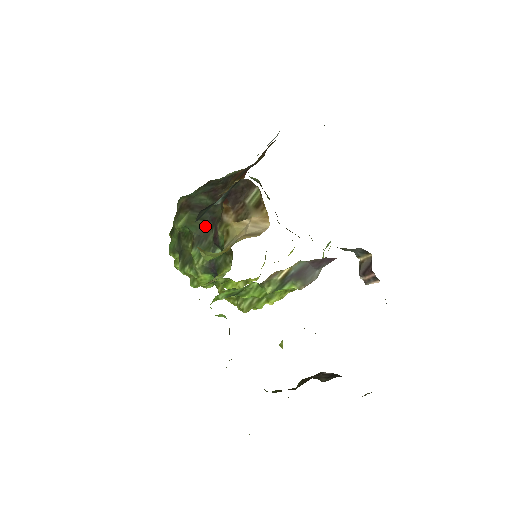
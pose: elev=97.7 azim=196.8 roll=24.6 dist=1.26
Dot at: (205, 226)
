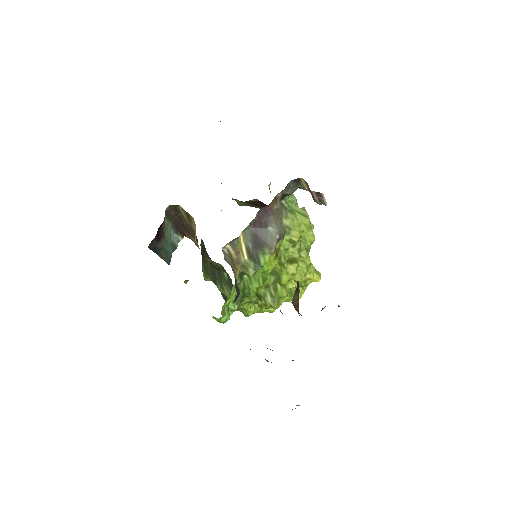
Dot at: (209, 263)
